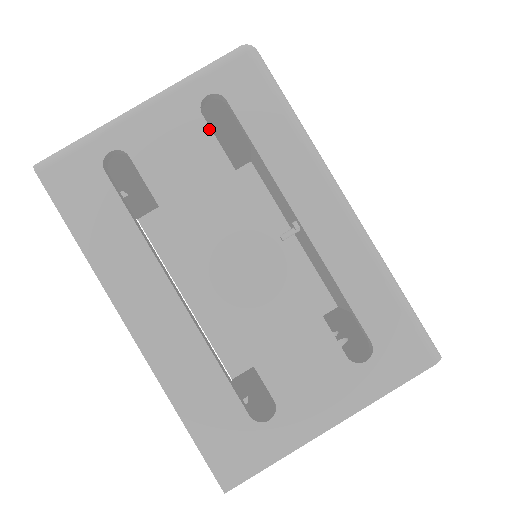
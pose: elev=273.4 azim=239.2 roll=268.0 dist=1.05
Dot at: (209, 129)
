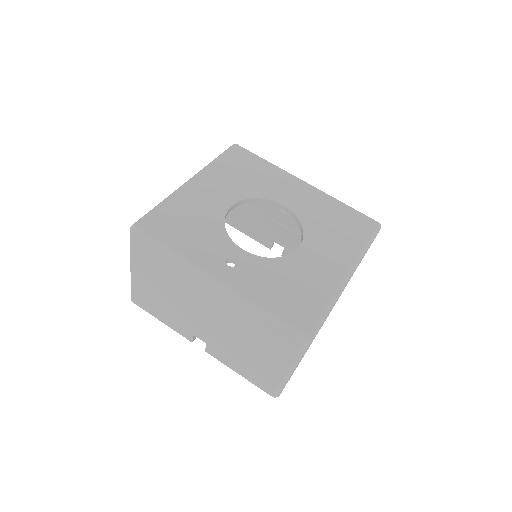
Dot at: occluded
